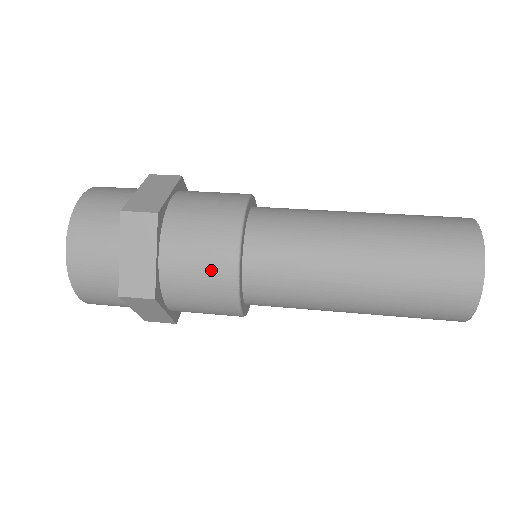
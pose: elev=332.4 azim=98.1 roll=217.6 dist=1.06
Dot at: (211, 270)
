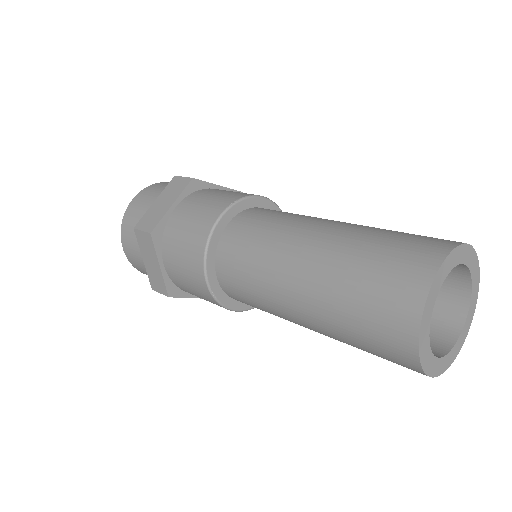
Dot at: (193, 282)
